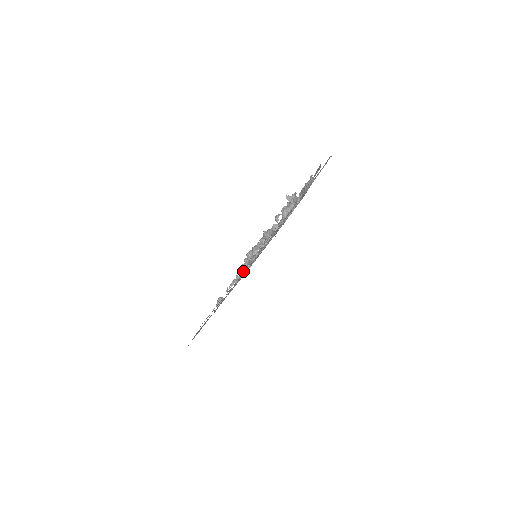
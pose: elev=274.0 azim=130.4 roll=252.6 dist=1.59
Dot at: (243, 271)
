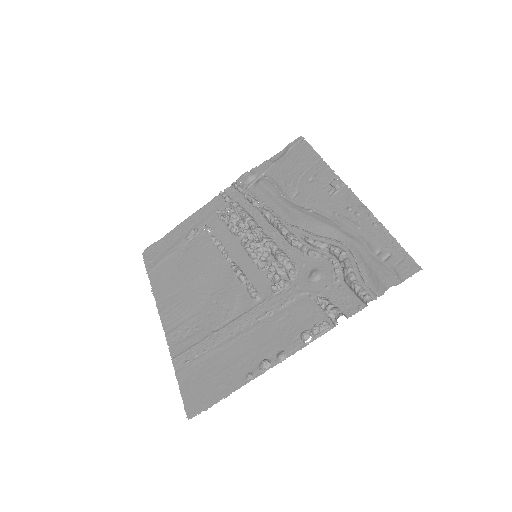
Dot at: (235, 273)
